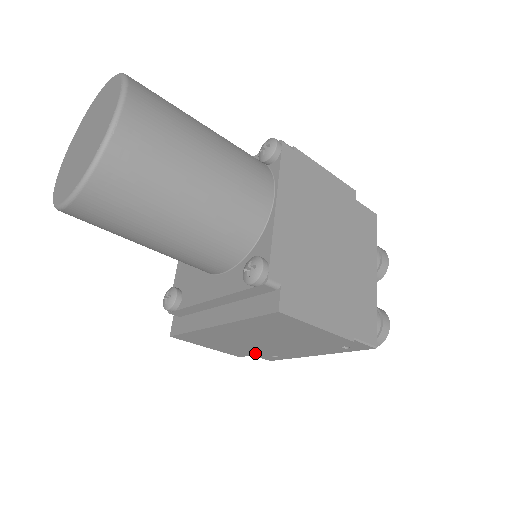
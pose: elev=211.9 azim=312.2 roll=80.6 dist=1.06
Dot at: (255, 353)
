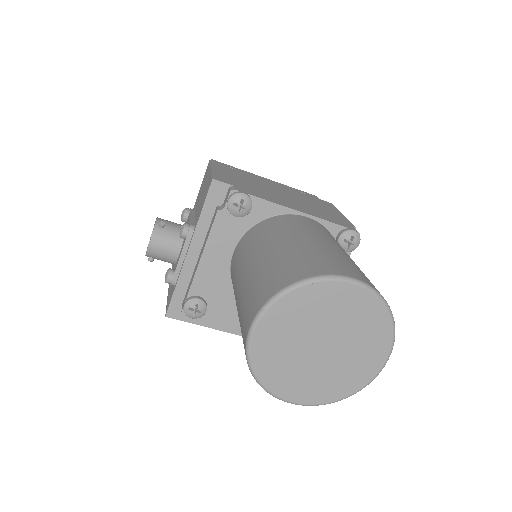
Dot at: occluded
